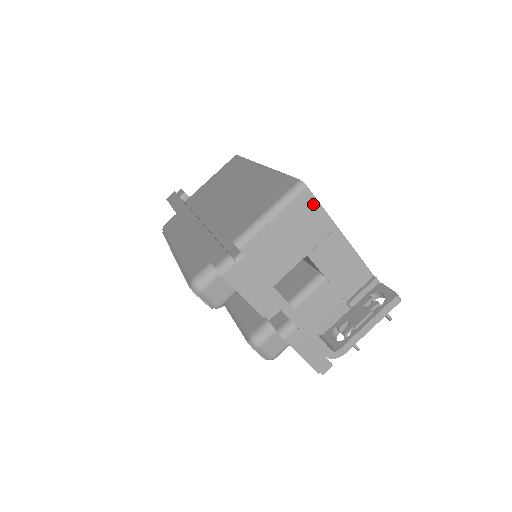
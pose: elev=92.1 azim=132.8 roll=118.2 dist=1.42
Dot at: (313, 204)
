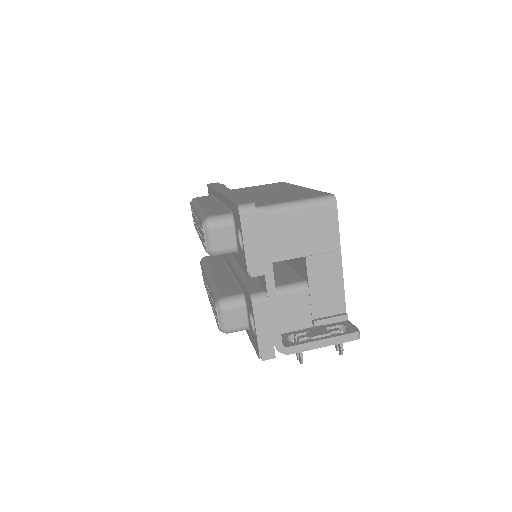
Dot at: (333, 218)
